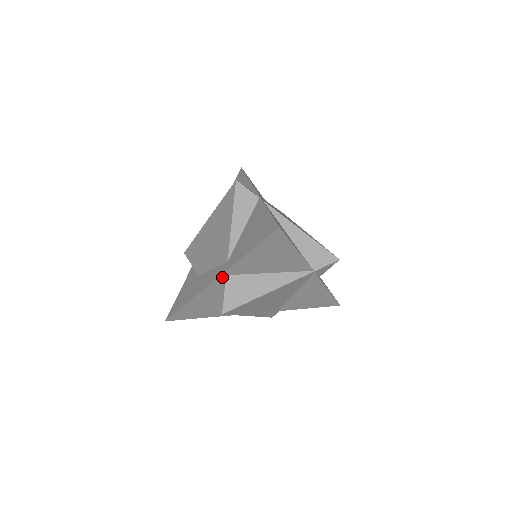
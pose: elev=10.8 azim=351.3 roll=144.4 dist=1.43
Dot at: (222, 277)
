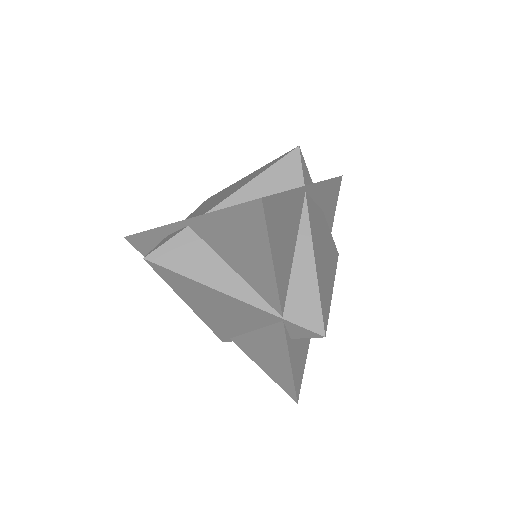
Dot at: (184, 225)
